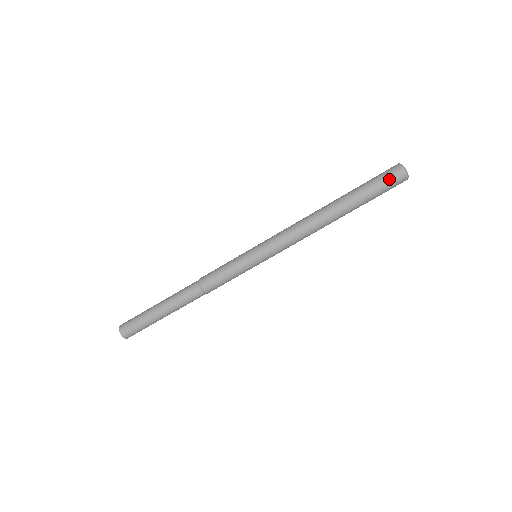
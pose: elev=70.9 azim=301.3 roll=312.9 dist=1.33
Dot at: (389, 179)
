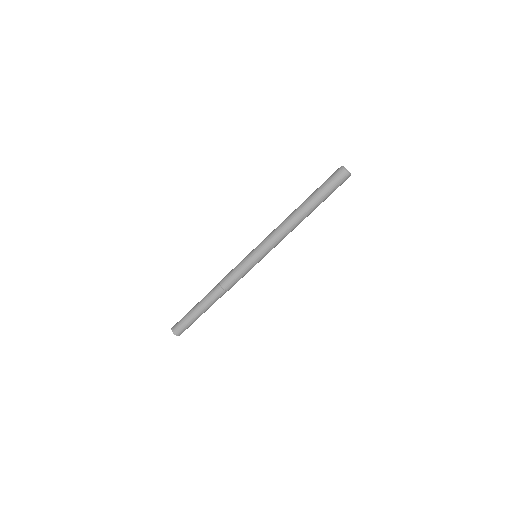
Dot at: (337, 180)
